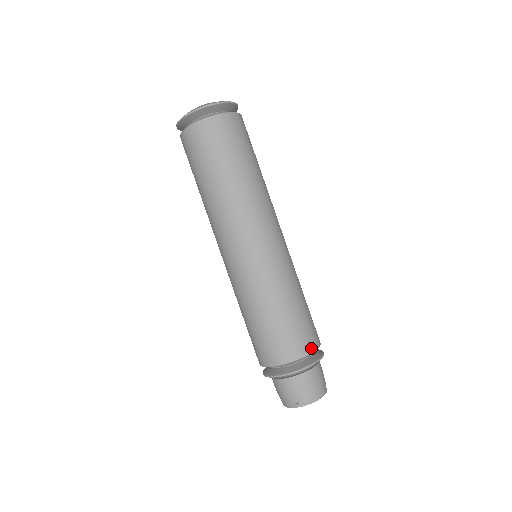
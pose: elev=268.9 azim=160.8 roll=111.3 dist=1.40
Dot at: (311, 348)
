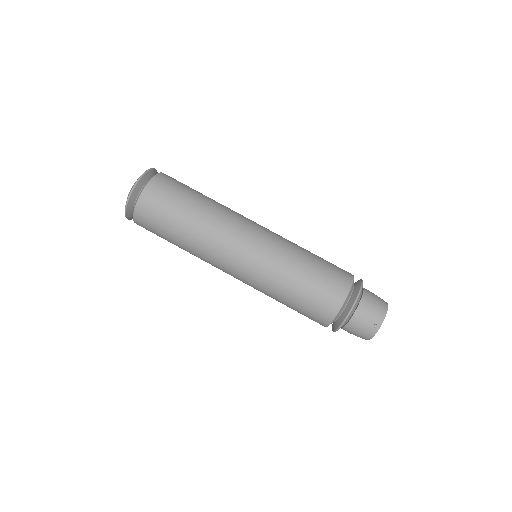
Dot at: (349, 280)
